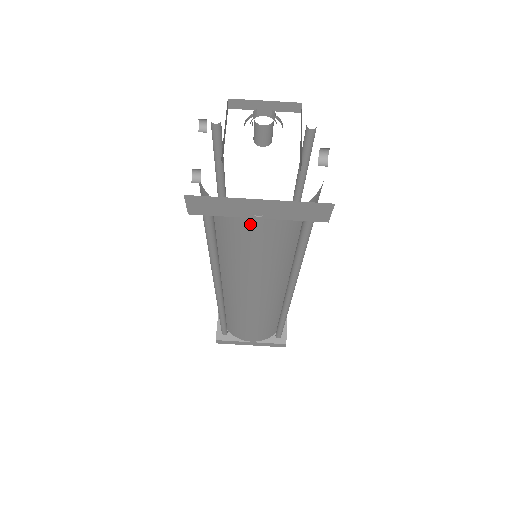
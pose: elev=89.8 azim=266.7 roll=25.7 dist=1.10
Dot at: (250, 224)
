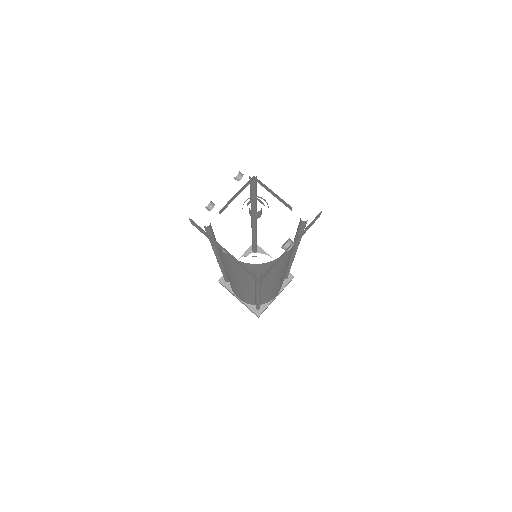
Dot at: occluded
